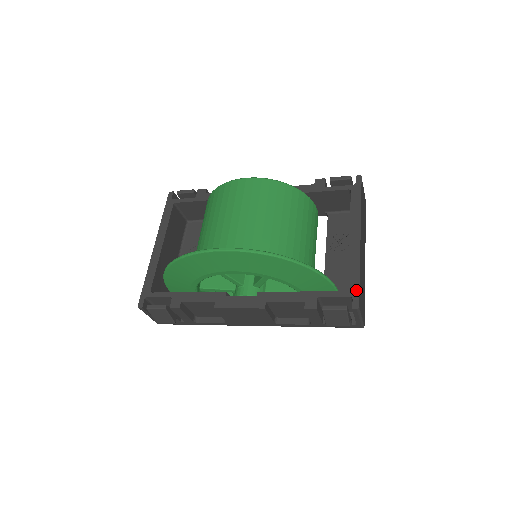
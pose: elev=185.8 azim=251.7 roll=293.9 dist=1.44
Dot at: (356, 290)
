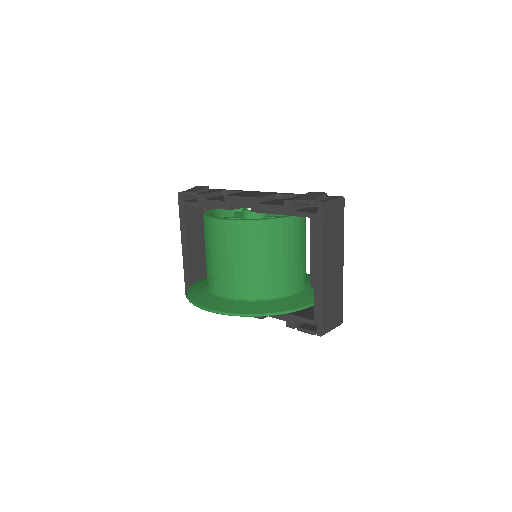
Dot at: (319, 321)
